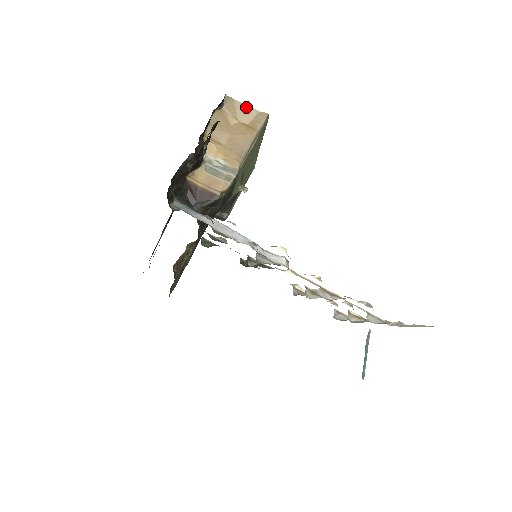
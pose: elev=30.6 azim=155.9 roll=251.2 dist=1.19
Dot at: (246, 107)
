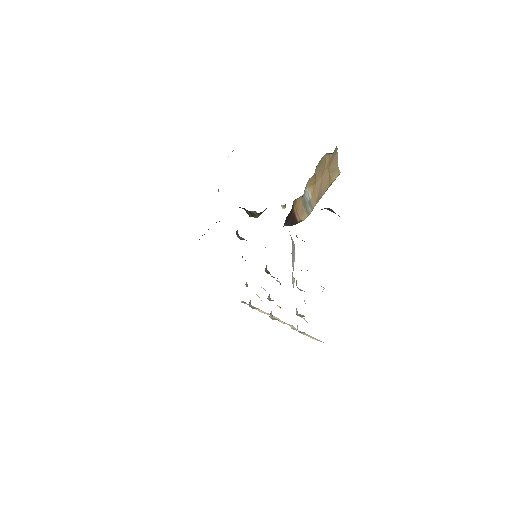
Dot at: (337, 161)
